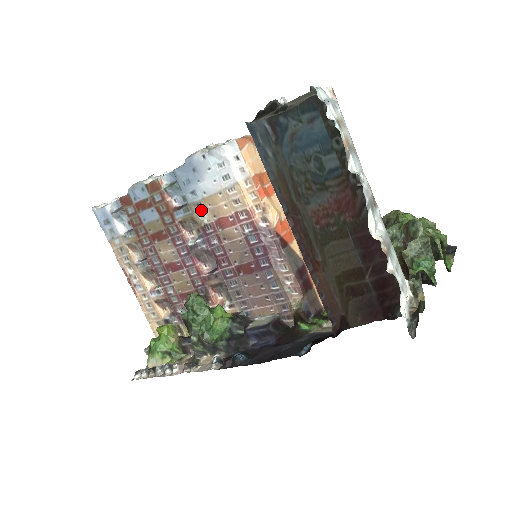
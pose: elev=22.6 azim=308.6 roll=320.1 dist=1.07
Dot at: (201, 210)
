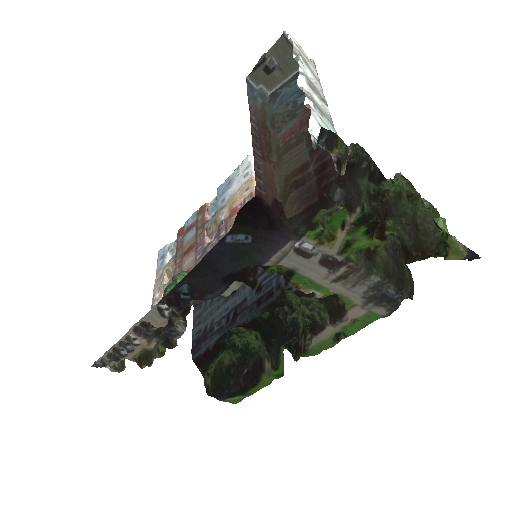
Dot at: (223, 210)
